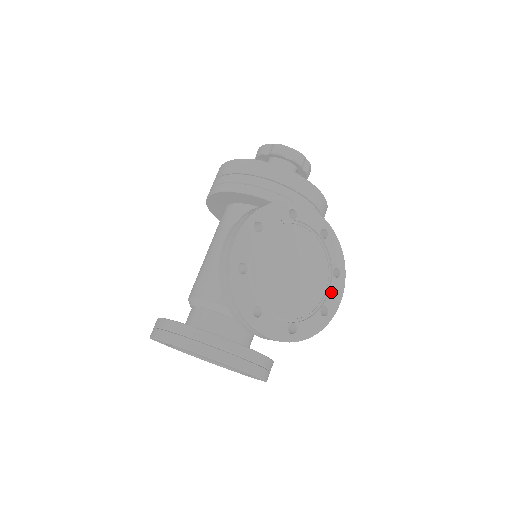
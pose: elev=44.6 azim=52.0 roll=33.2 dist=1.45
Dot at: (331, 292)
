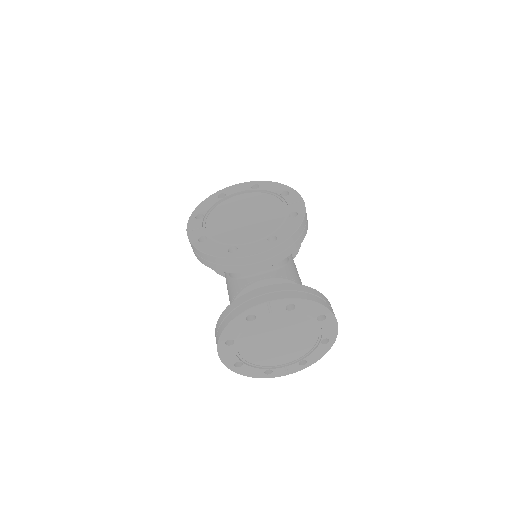
Dot at: (290, 204)
